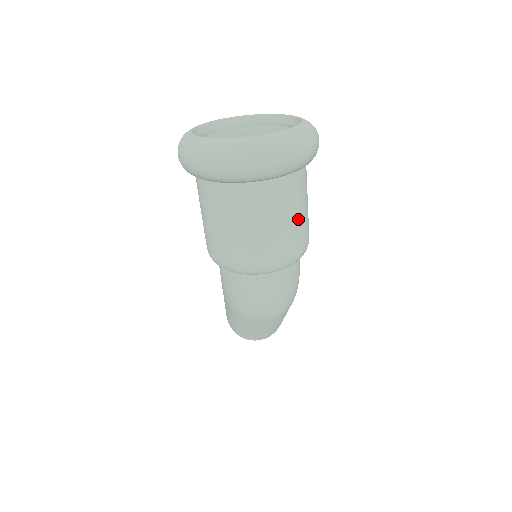
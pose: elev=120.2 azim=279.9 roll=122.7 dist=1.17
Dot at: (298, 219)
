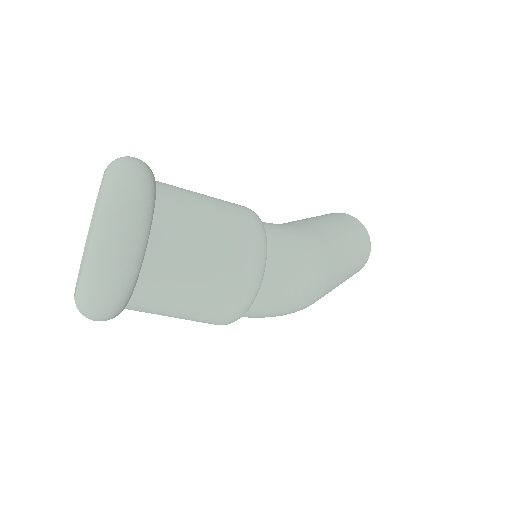
Dot at: (212, 238)
